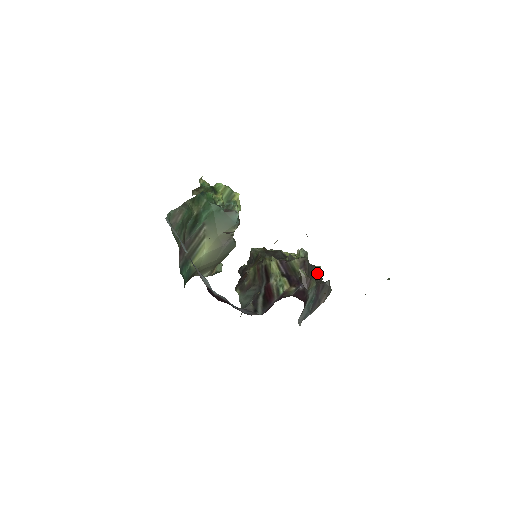
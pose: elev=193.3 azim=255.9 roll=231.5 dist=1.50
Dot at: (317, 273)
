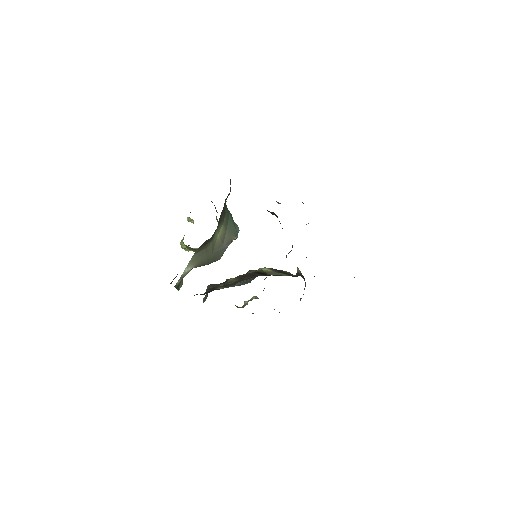
Dot at: (274, 309)
